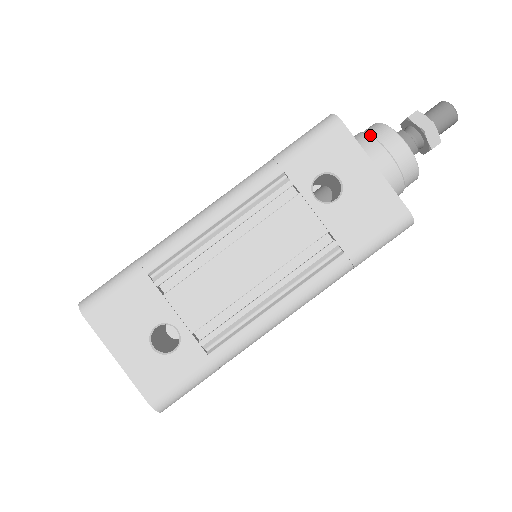
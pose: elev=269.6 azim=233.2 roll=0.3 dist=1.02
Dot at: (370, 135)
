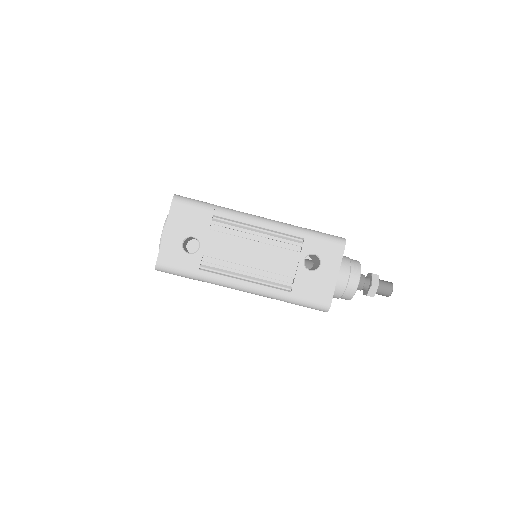
Dot at: (351, 263)
